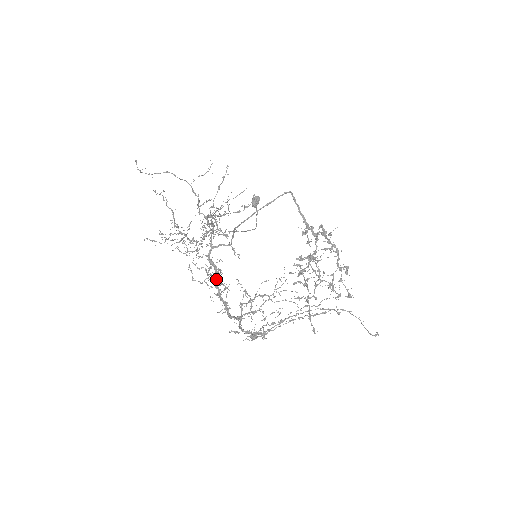
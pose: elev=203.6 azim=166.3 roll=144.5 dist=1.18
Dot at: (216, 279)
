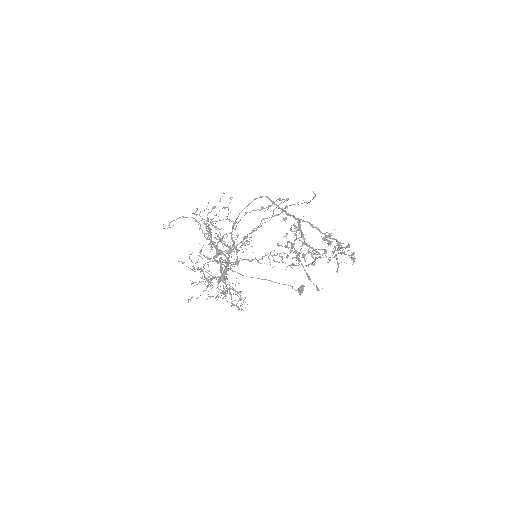
Dot at: occluded
